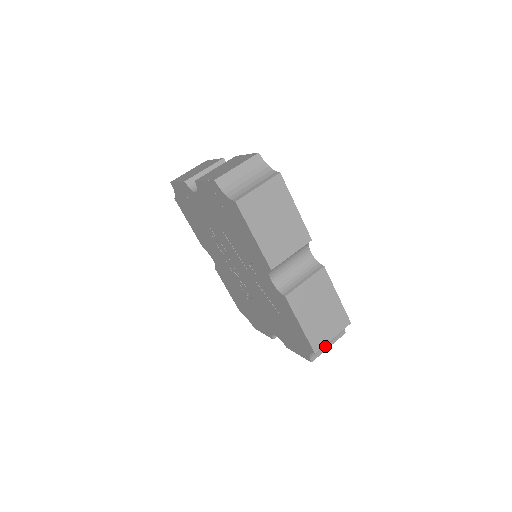
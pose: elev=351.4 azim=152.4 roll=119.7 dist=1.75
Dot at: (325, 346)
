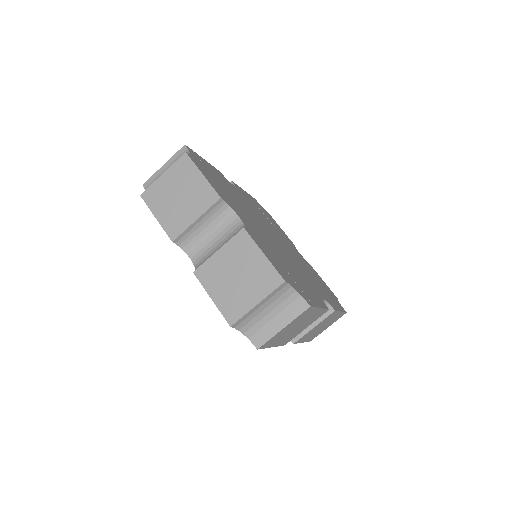
Dot at: occluded
